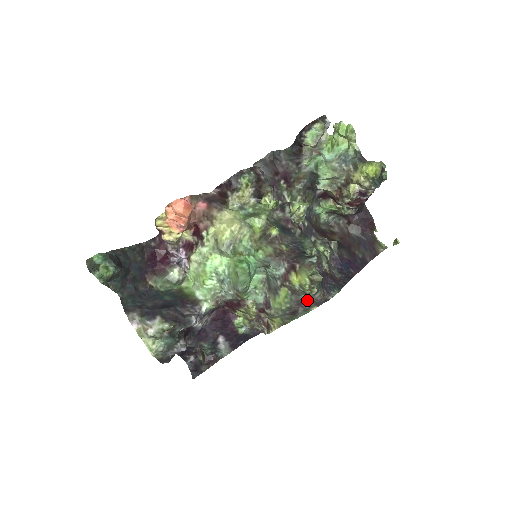
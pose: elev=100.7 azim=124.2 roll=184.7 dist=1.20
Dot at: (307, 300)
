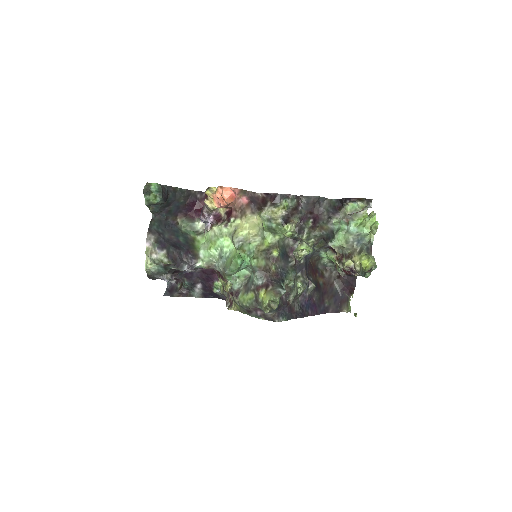
Dot at: (261, 311)
